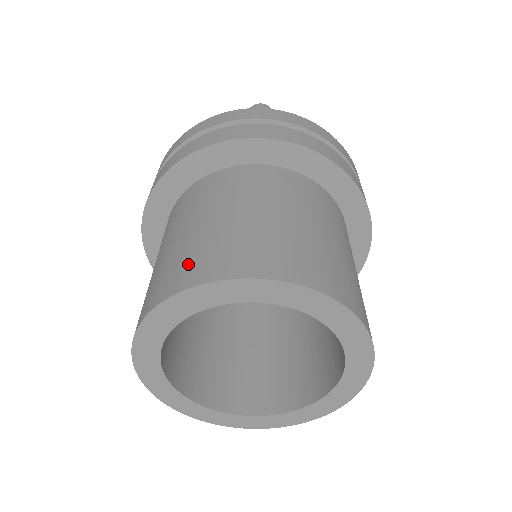
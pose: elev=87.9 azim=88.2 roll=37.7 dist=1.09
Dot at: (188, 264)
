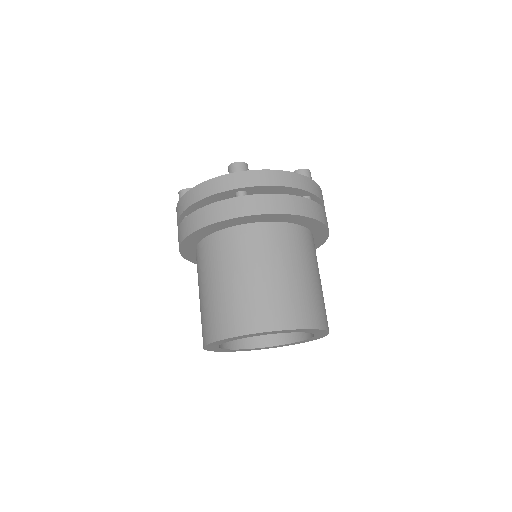
Dot at: (222, 319)
